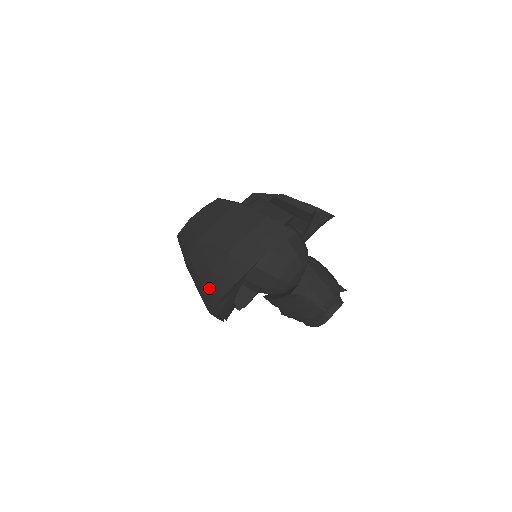
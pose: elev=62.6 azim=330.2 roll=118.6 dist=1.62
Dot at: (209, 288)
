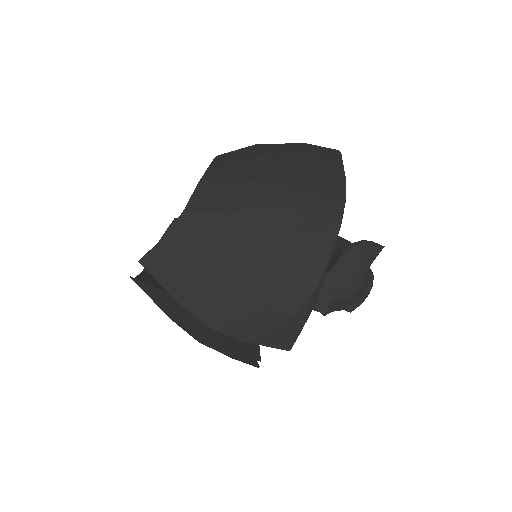
Dot at: (312, 230)
